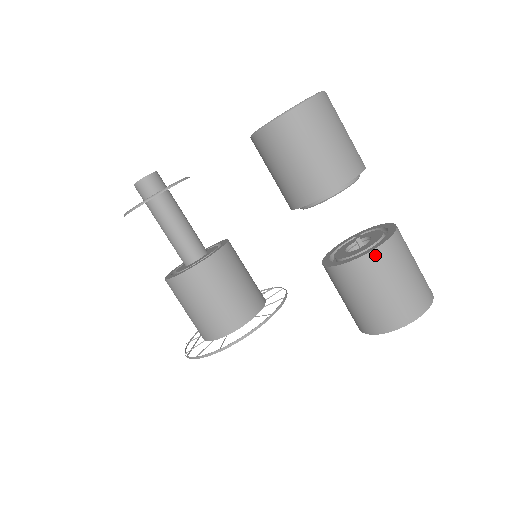
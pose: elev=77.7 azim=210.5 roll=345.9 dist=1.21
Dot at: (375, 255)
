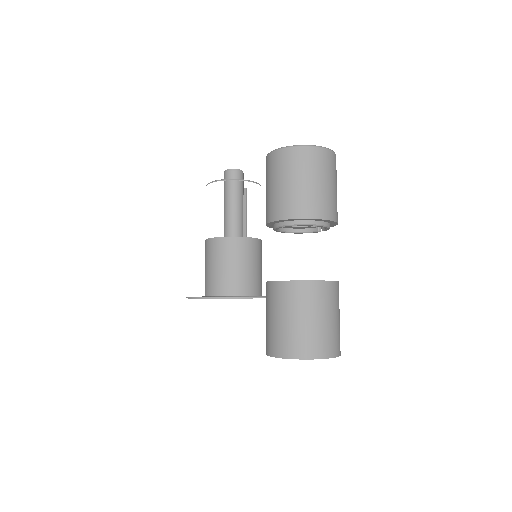
Dot at: (281, 286)
